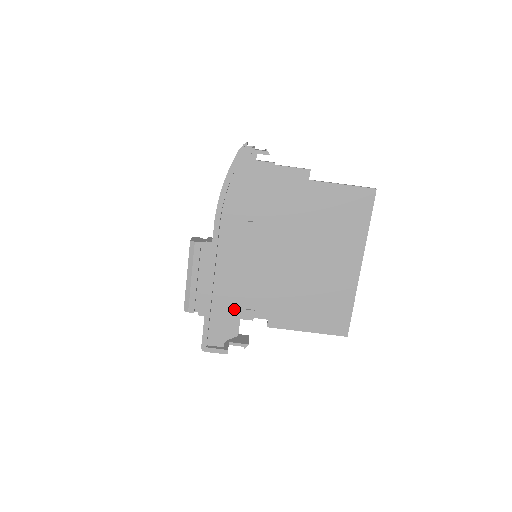
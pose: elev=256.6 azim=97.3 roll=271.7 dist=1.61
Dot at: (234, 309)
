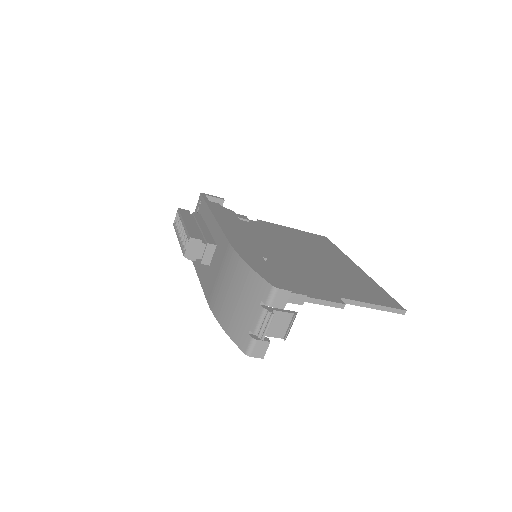
Dot at: occluded
